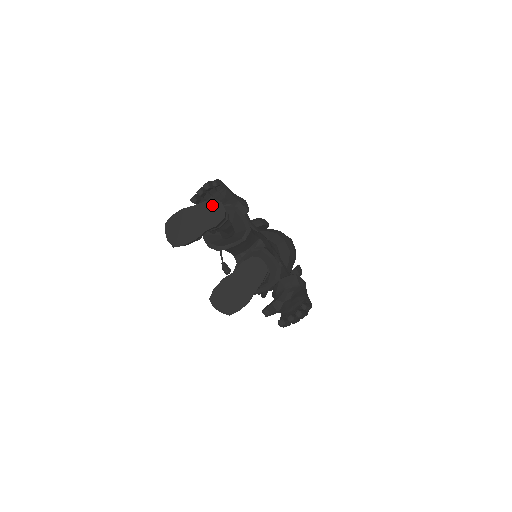
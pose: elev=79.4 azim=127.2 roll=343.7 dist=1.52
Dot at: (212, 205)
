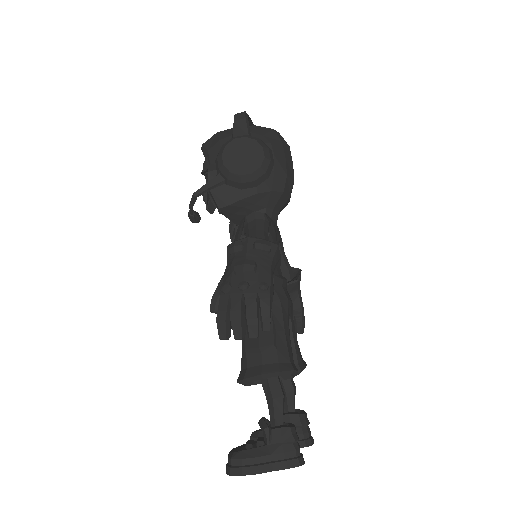
Dot at: (293, 466)
